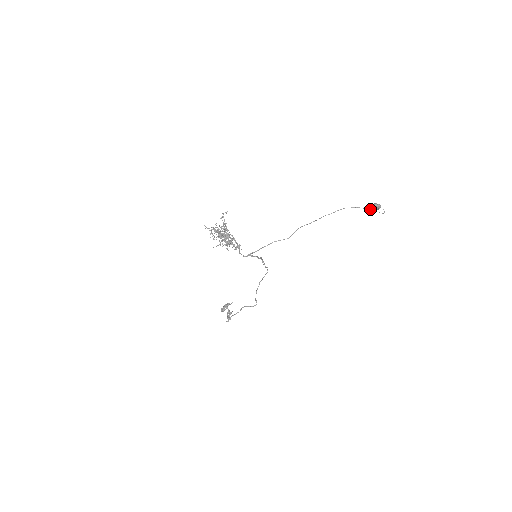
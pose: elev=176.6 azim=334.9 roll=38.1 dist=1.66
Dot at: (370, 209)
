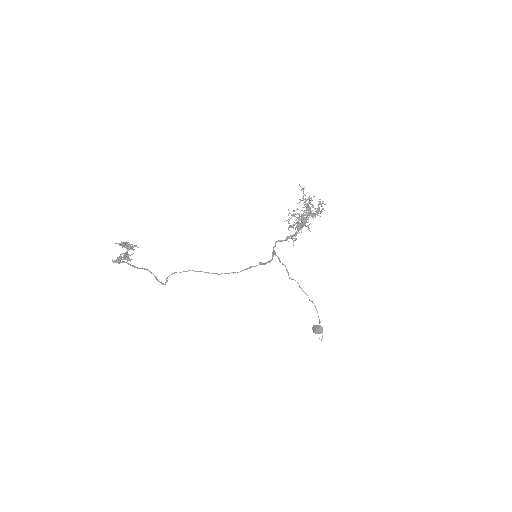
Dot at: occluded
